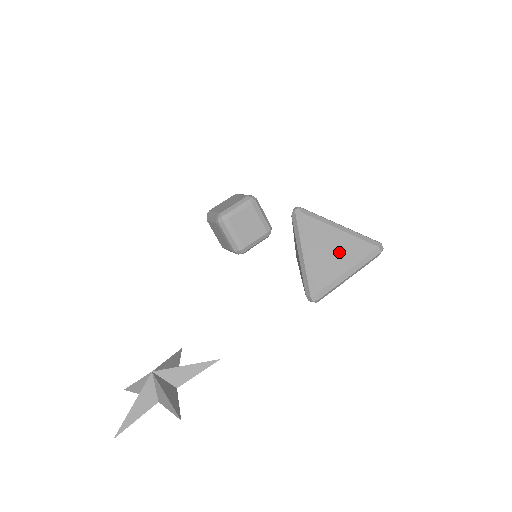
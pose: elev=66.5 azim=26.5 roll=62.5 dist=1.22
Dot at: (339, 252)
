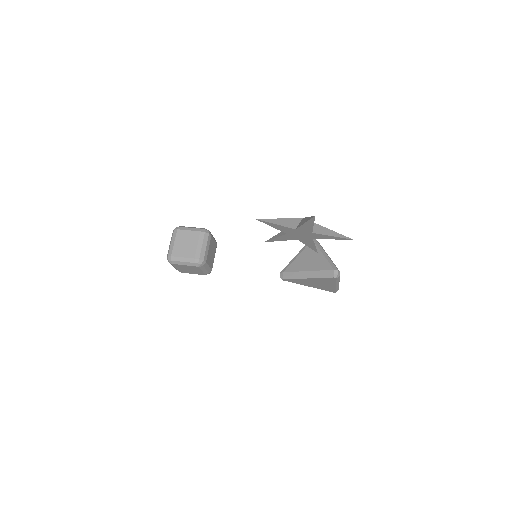
Dot at: occluded
